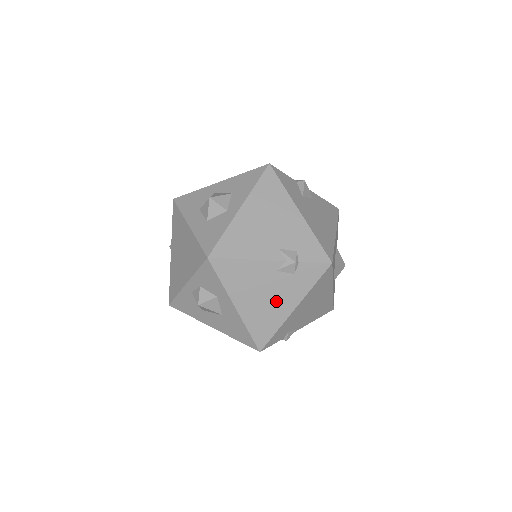
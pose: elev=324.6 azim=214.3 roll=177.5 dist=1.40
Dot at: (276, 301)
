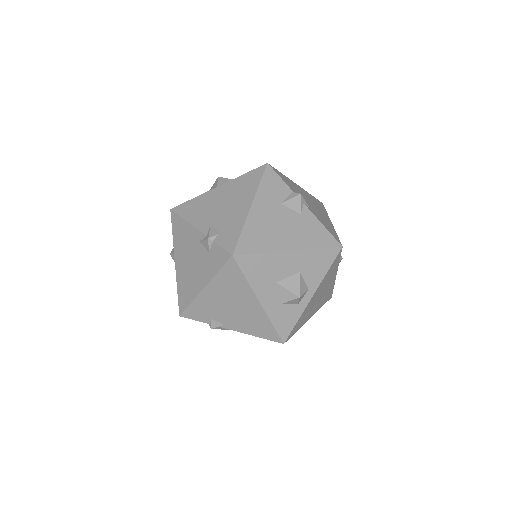
Dot at: (195, 272)
